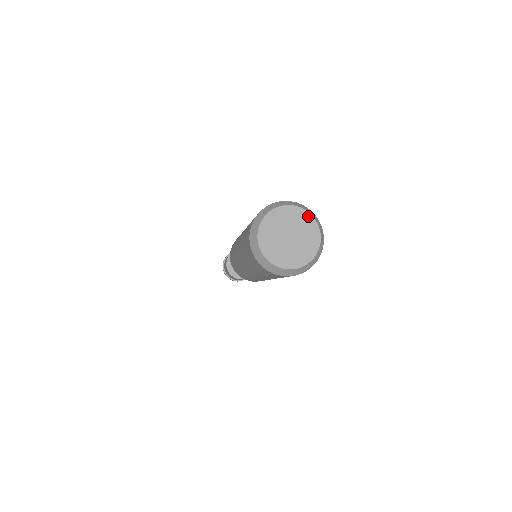
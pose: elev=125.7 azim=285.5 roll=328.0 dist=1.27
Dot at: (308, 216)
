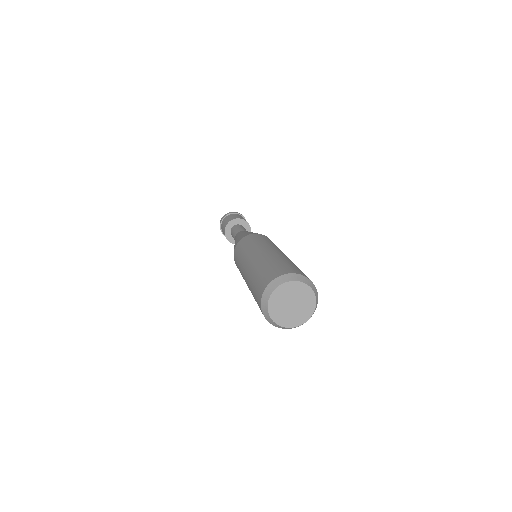
Dot at: (307, 288)
